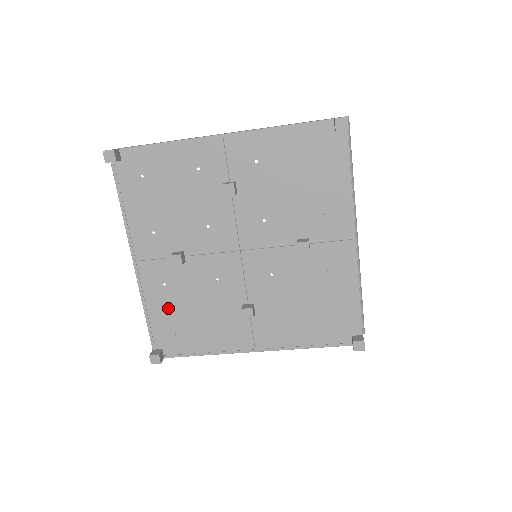
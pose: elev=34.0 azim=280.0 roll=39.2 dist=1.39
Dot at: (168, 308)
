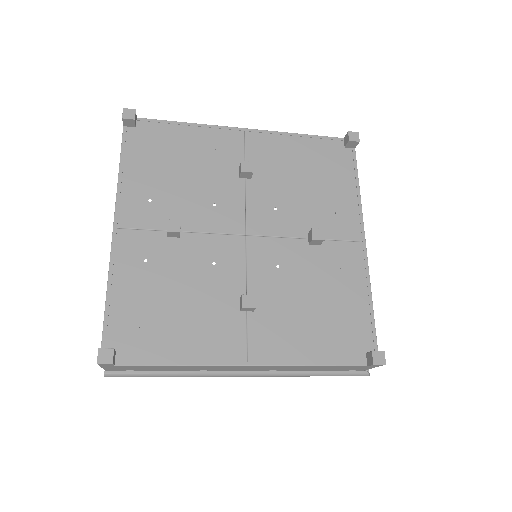
Dot at: (142, 292)
